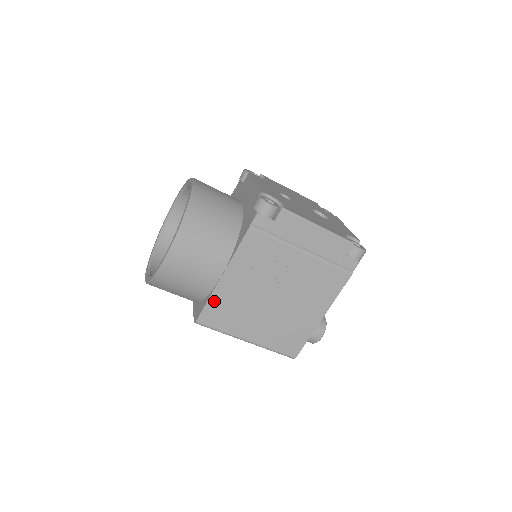
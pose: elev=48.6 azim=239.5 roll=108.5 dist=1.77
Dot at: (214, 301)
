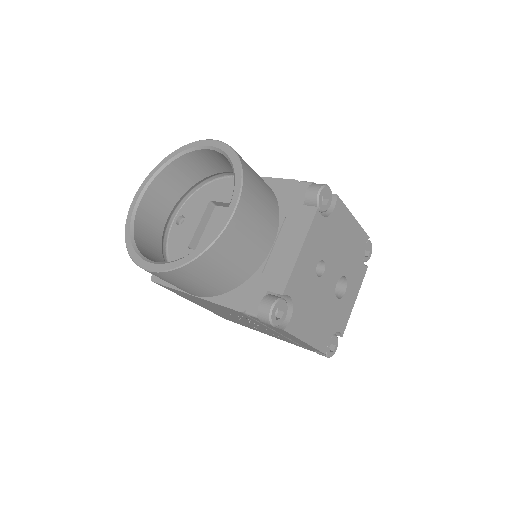
Dot at: (176, 290)
